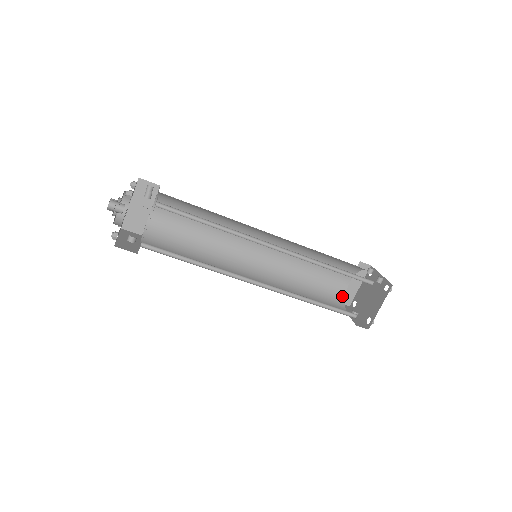
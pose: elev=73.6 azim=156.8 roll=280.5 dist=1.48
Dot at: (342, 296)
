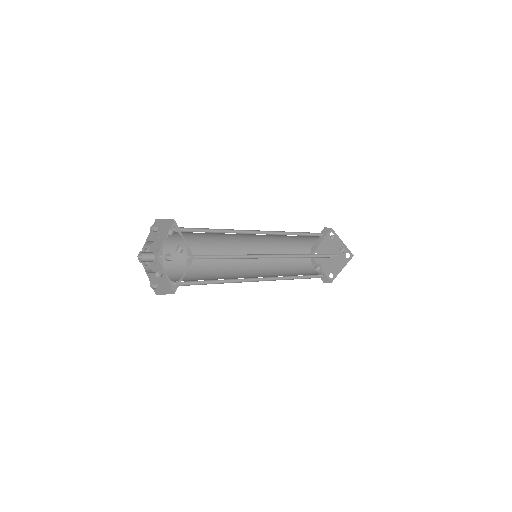
Dot at: (309, 253)
